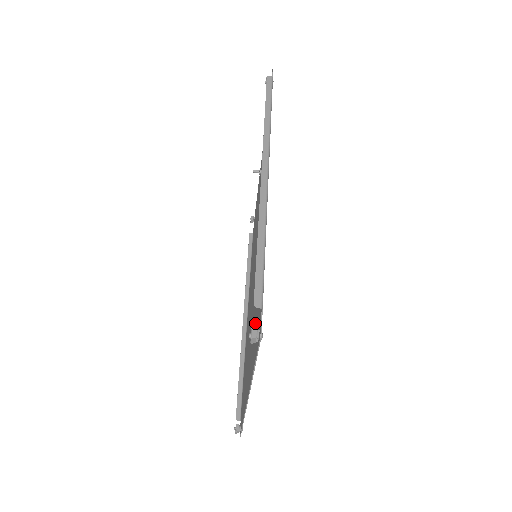
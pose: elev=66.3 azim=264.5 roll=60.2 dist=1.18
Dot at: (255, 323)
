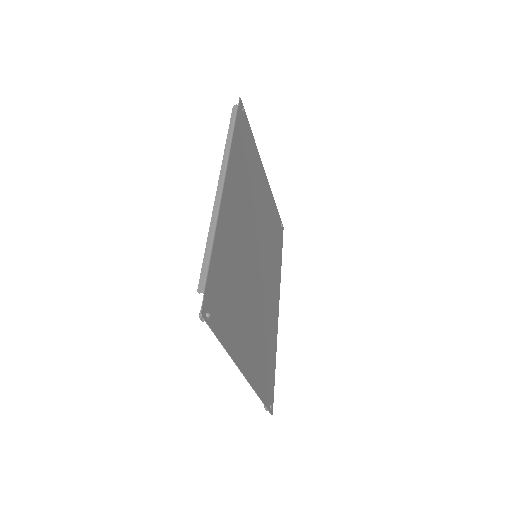
Dot at: (229, 309)
